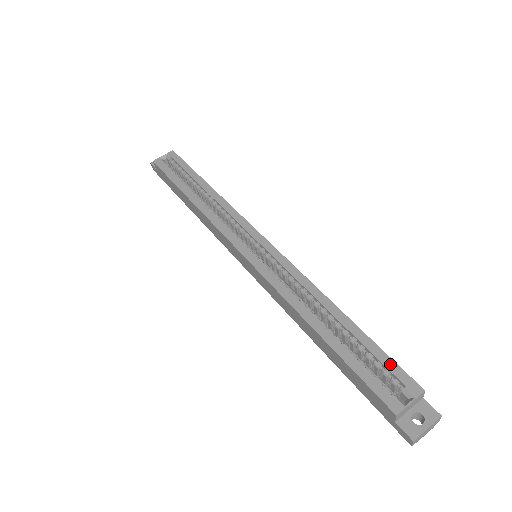
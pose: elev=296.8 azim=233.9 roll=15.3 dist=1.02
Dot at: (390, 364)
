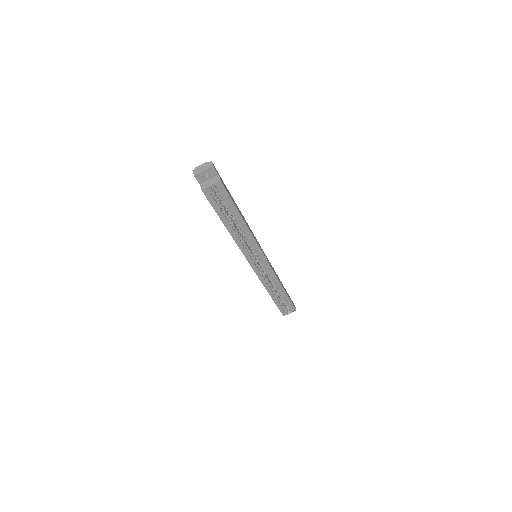
Dot at: (291, 305)
